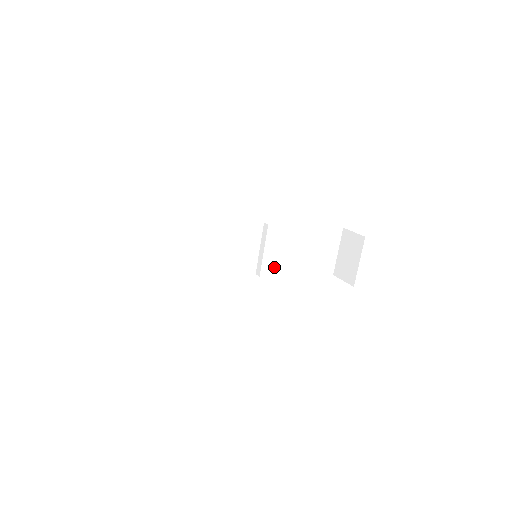
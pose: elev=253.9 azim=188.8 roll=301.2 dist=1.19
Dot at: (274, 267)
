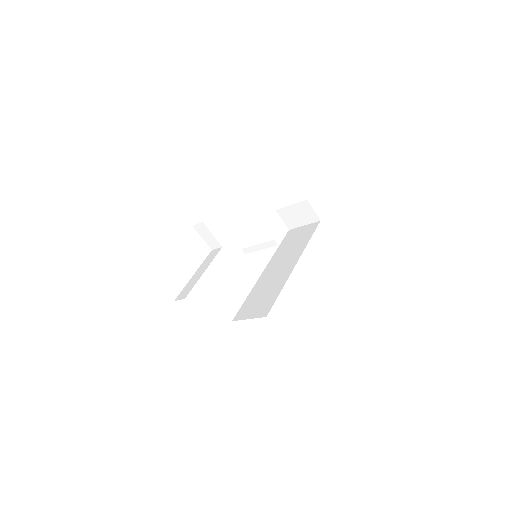
Dot at: occluded
